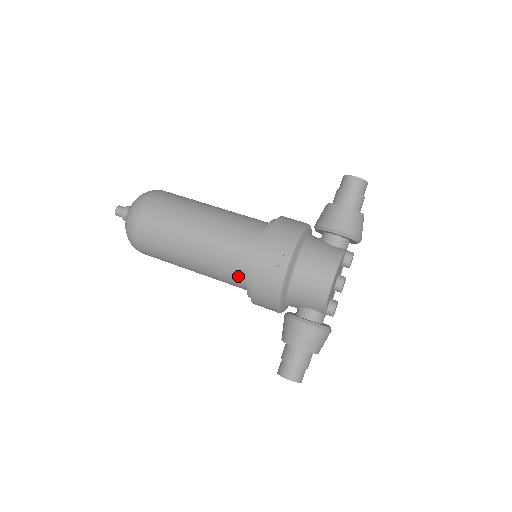
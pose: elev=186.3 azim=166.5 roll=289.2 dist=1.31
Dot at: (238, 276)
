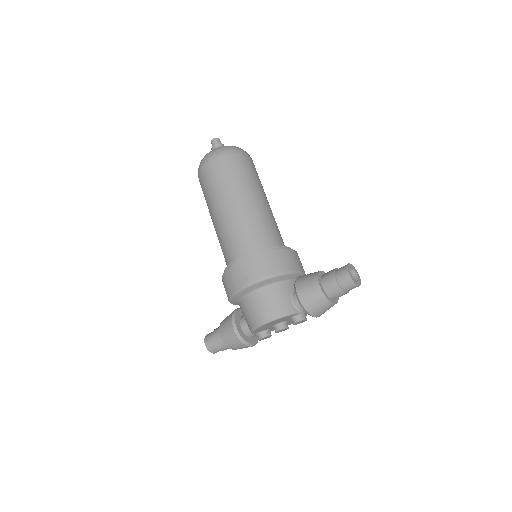
Dot at: (226, 260)
